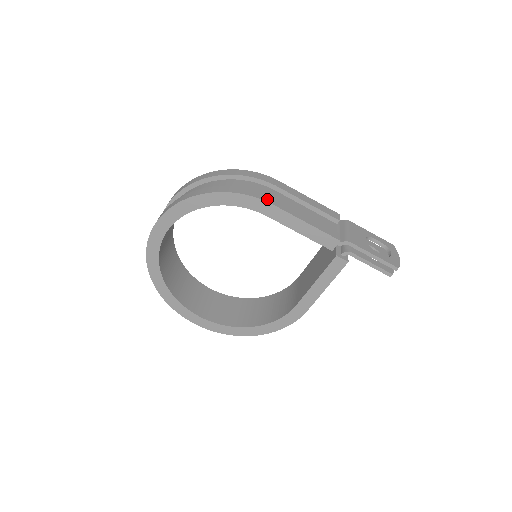
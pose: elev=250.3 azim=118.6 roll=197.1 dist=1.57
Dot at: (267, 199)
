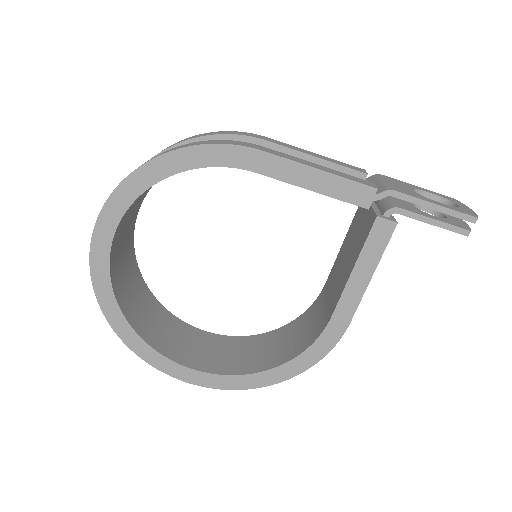
Dot at: (252, 146)
